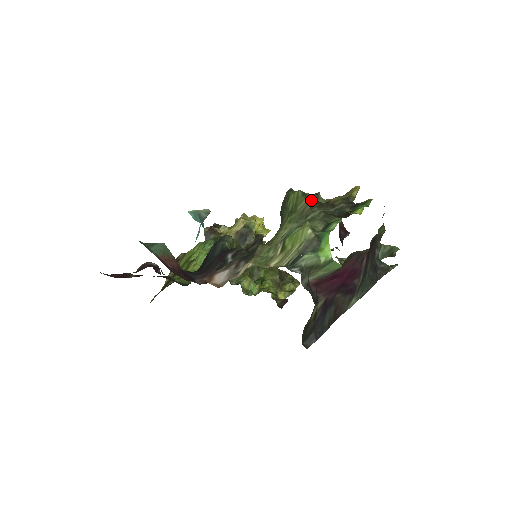
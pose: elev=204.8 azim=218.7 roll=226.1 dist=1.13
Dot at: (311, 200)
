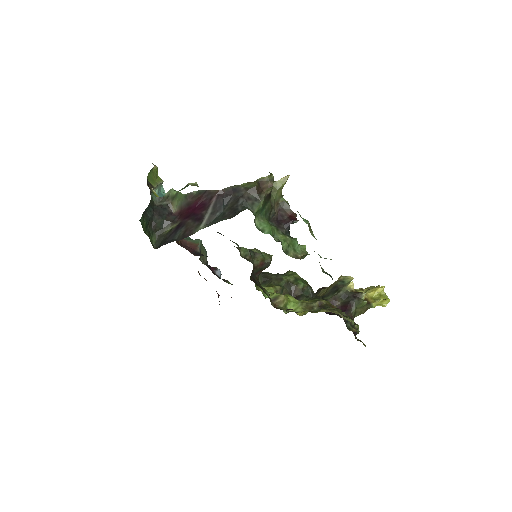
Dot at: occluded
